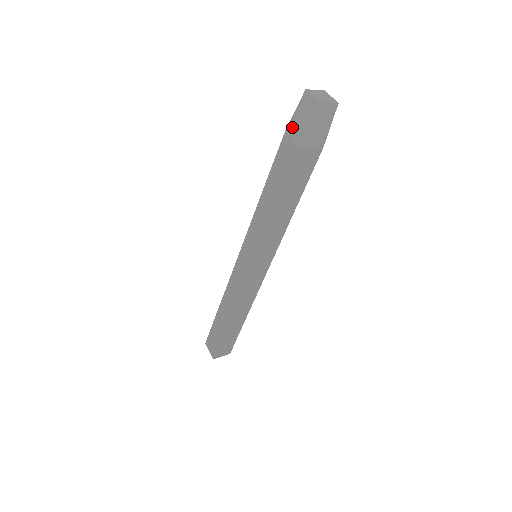
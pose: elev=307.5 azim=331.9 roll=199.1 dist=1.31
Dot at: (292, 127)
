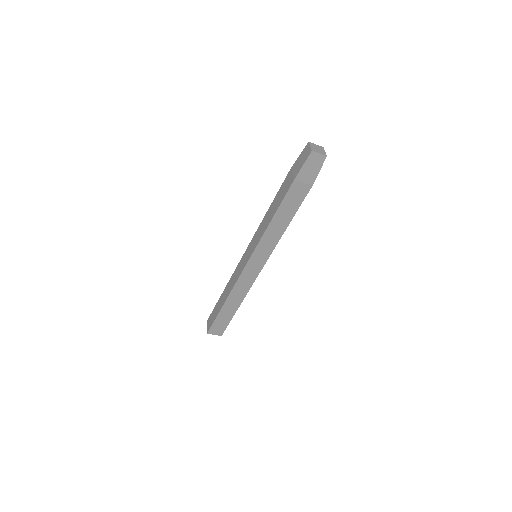
Dot at: (295, 165)
